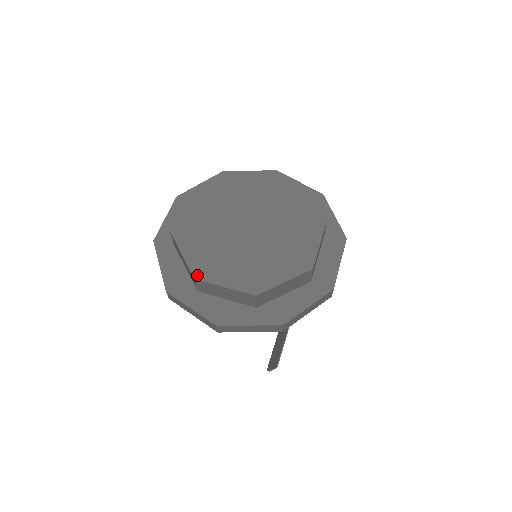
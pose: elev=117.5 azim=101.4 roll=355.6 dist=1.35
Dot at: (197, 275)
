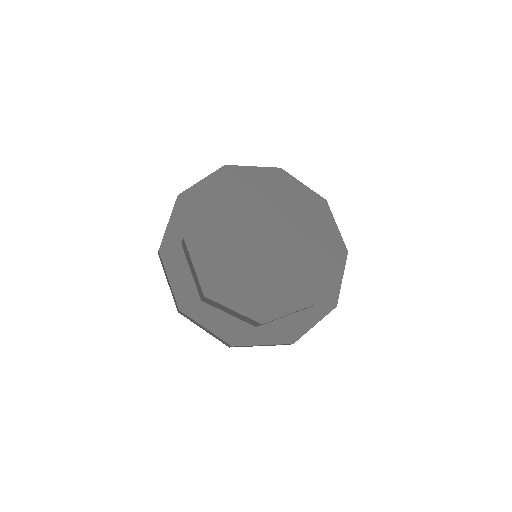
Dot at: (244, 314)
